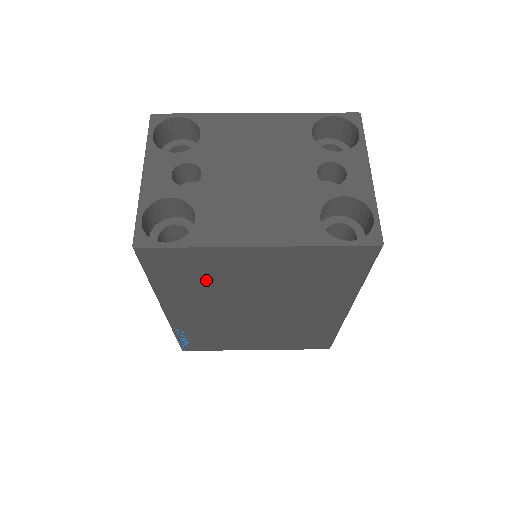
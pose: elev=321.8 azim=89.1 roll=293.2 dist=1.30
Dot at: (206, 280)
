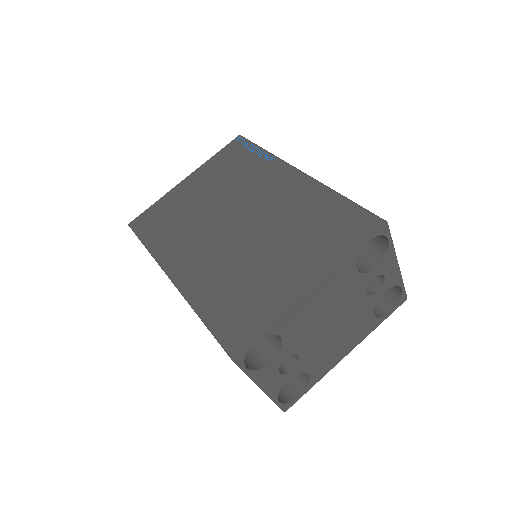
Dot at: occluded
